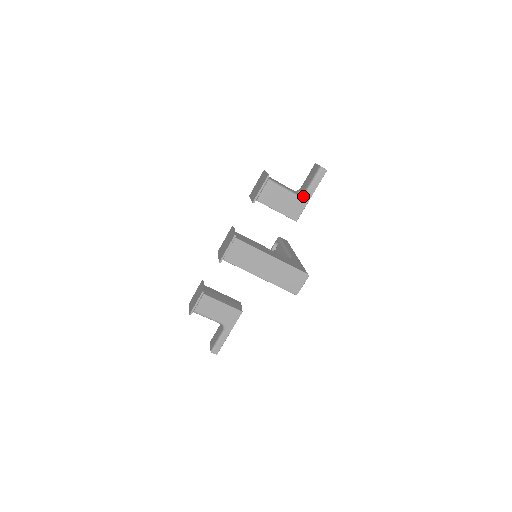
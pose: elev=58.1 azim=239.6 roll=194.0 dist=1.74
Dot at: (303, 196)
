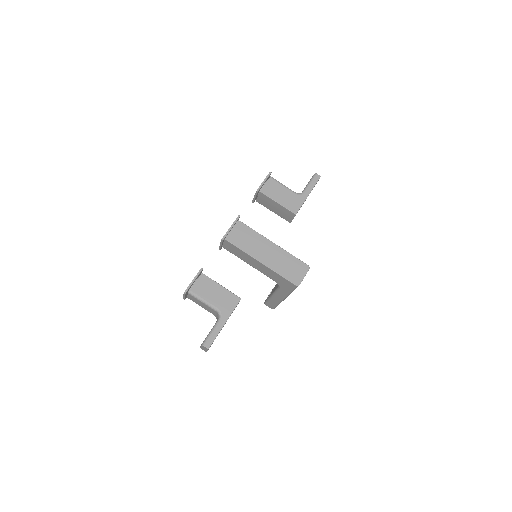
Dot at: (301, 194)
